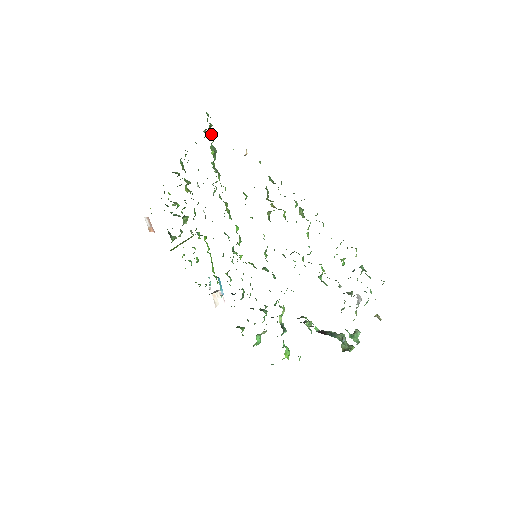
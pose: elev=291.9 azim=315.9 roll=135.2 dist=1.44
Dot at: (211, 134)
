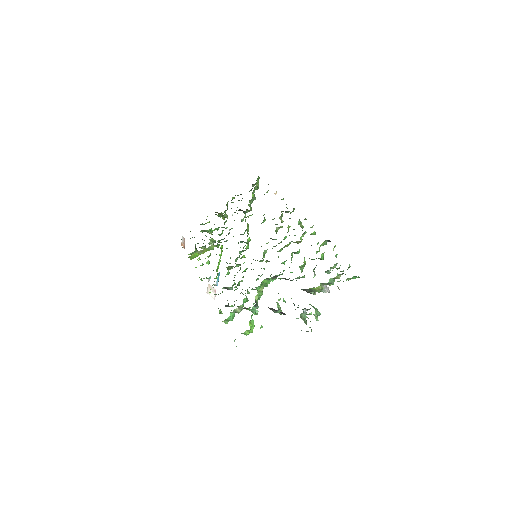
Dot at: (256, 185)
